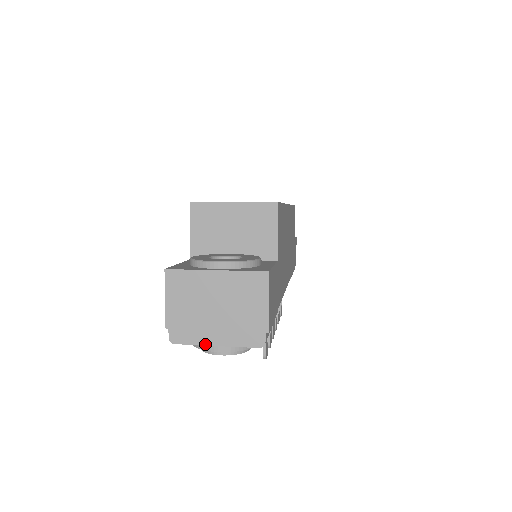
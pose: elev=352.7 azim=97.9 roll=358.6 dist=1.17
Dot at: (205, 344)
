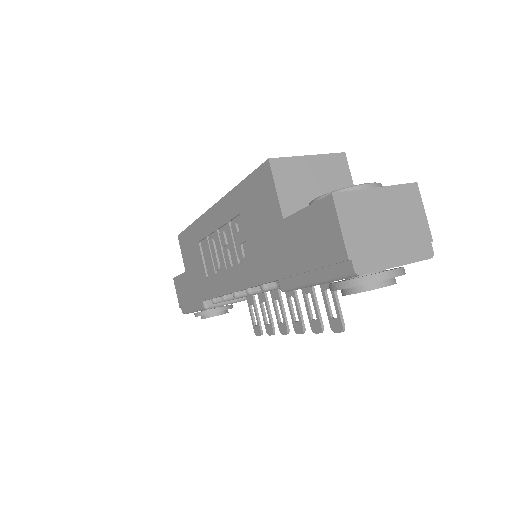
Dot at: (388, 267)
